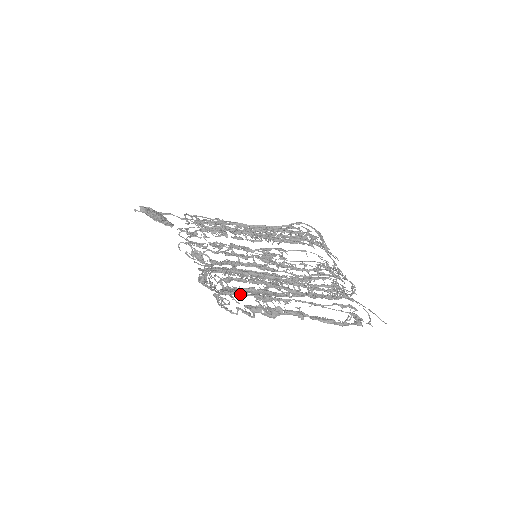
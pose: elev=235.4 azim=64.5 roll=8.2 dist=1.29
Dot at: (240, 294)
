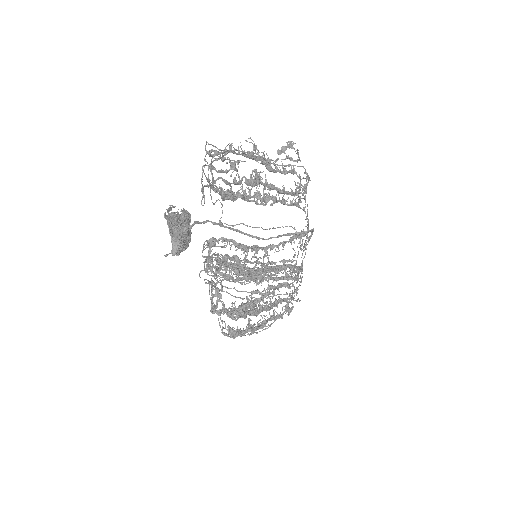
Dot at: (240, 332)
